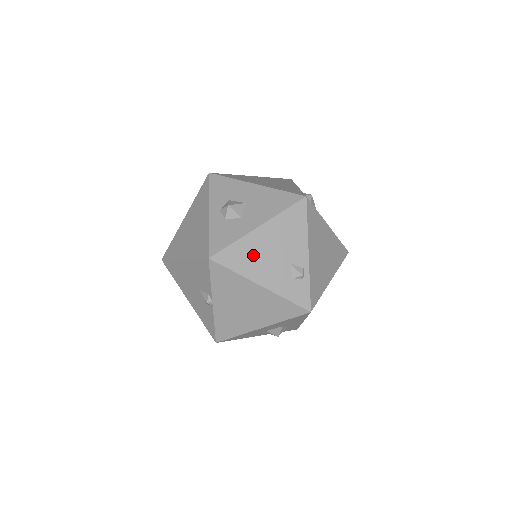
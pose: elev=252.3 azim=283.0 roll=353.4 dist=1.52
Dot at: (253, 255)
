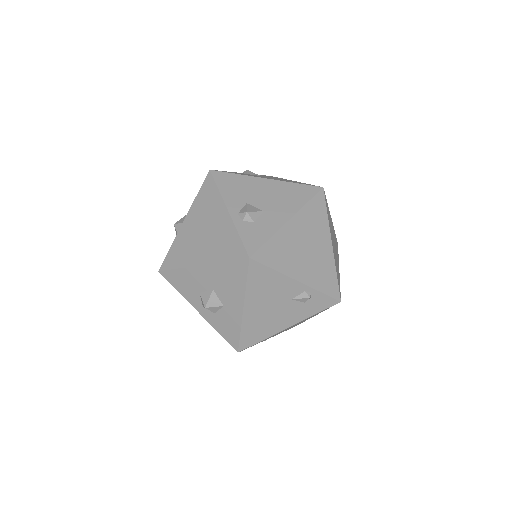
Dot at: (262, 323)
